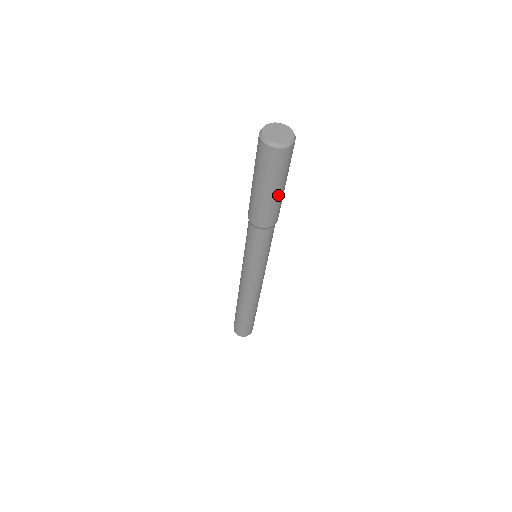
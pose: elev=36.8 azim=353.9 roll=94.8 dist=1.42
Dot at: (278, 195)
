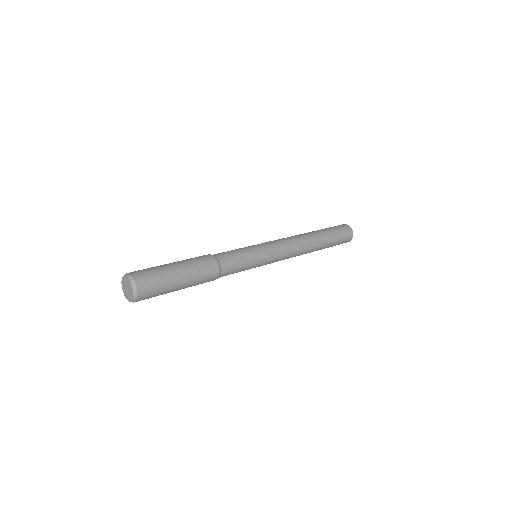
Dot at: (185, 284)
